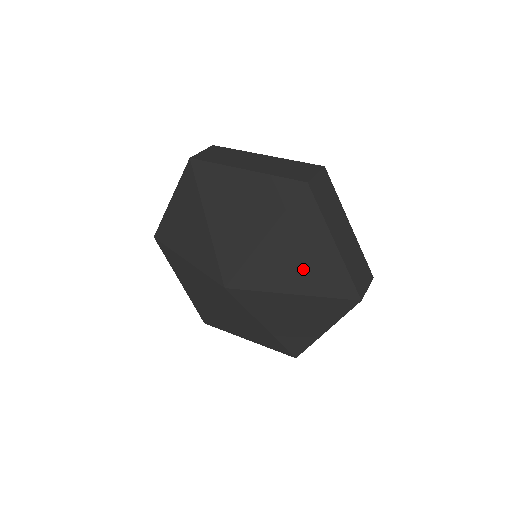
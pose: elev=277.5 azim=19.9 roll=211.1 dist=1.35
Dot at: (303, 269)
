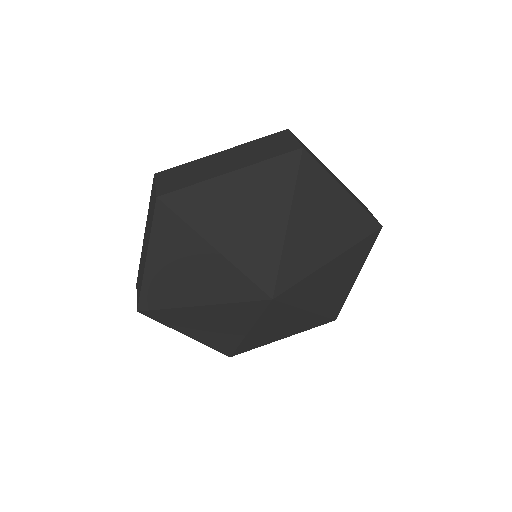
Dot at: (330, 232)
